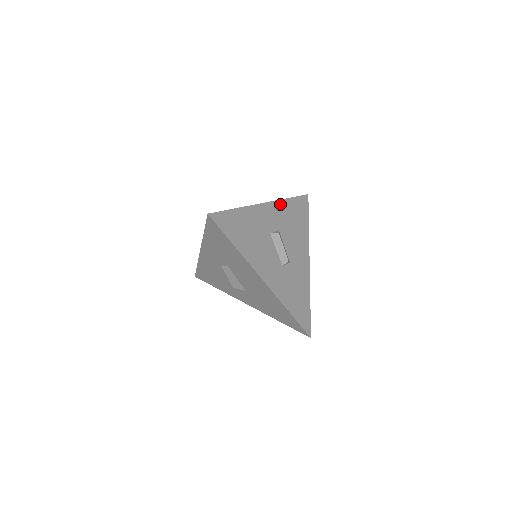
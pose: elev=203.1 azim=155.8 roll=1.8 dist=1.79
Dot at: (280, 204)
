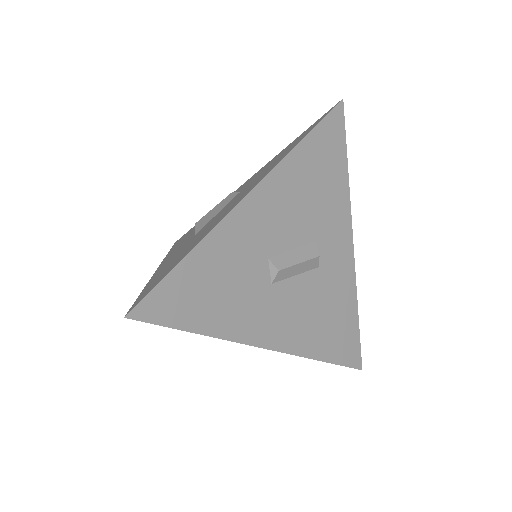
Dot at: (351, 284)
